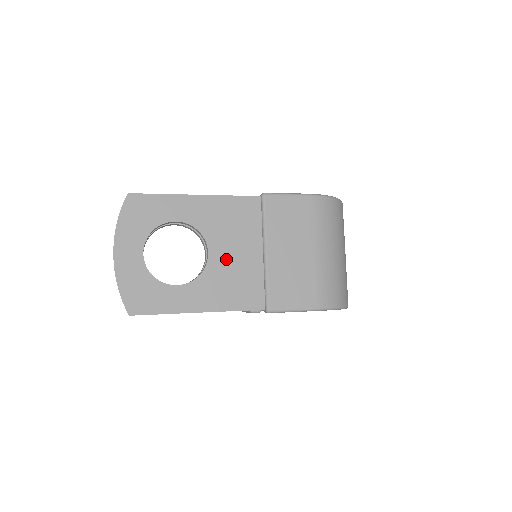
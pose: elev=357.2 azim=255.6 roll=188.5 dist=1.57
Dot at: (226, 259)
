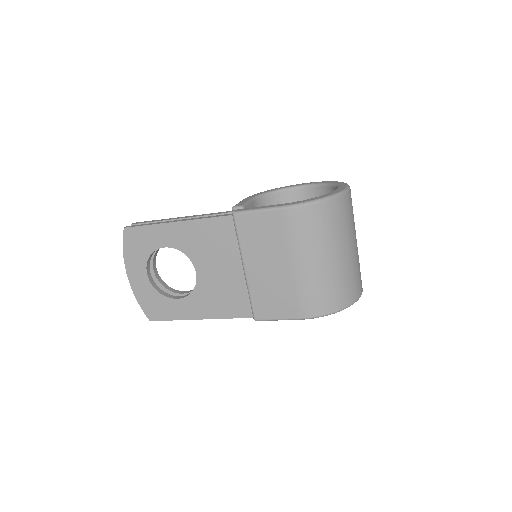
Dot at: (212, 276)
